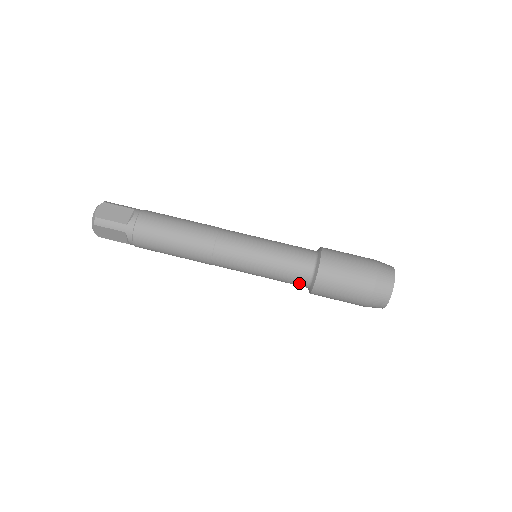
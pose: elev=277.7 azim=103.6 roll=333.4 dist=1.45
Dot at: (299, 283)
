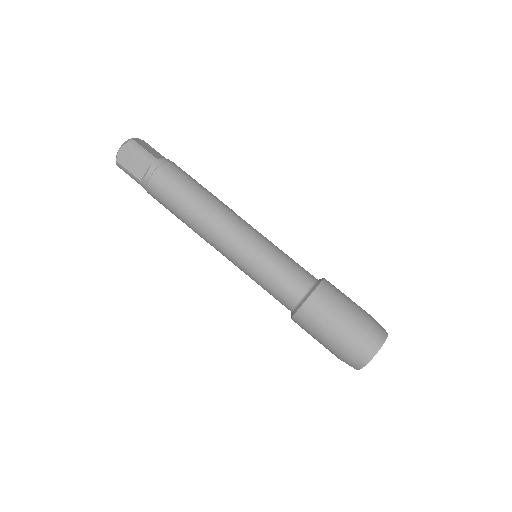
Dot at: (290, 294)
